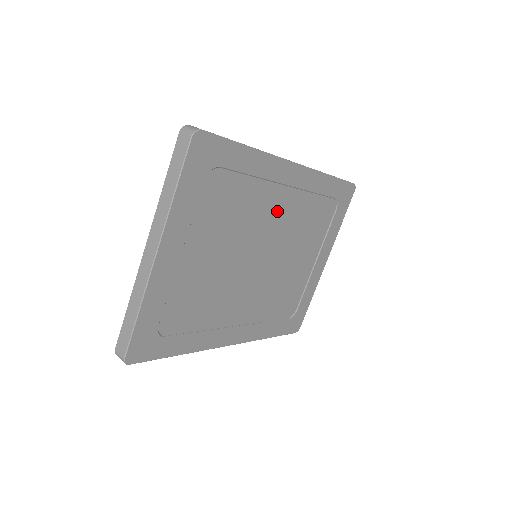
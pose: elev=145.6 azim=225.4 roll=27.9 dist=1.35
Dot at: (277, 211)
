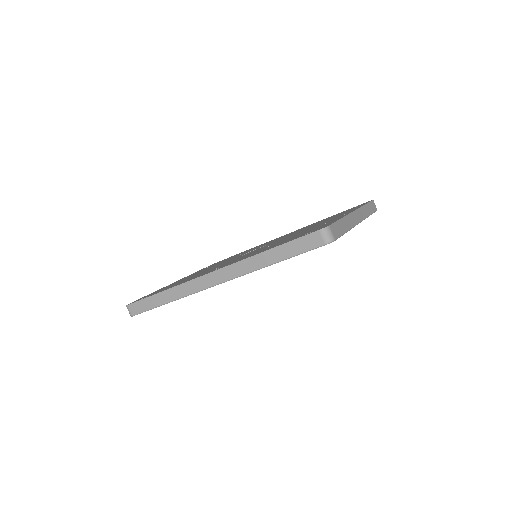
Dot at: occluded
